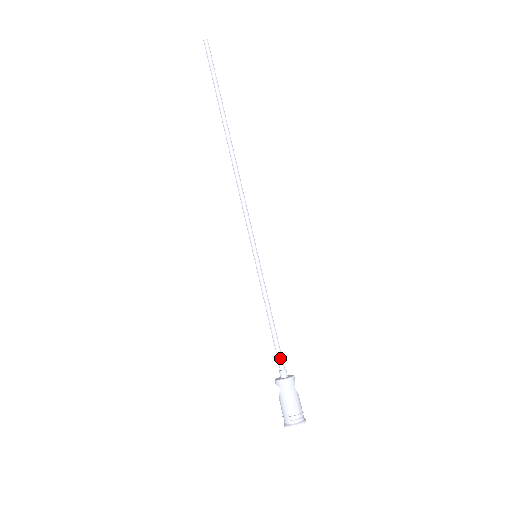
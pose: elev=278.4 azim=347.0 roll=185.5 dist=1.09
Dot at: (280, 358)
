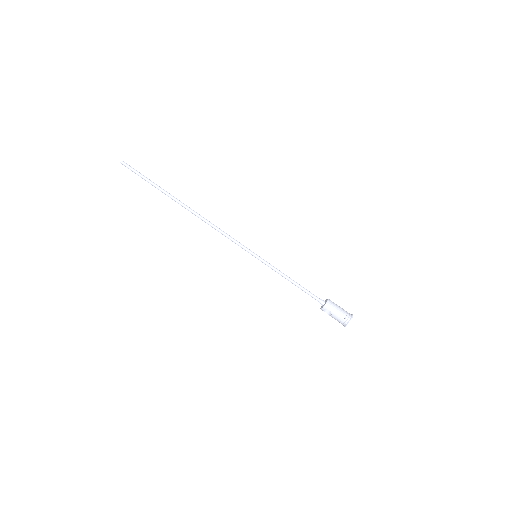
Dot at: (314, 296)
